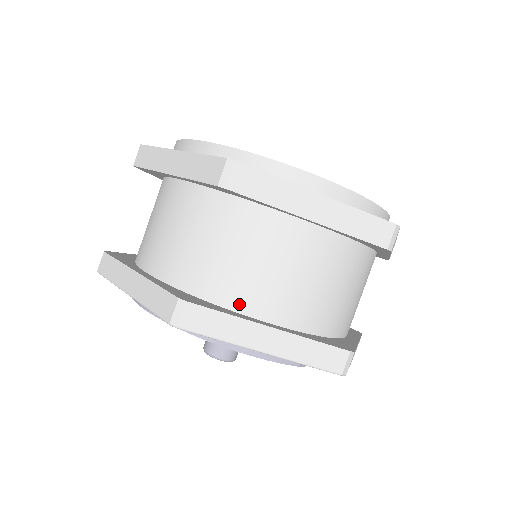
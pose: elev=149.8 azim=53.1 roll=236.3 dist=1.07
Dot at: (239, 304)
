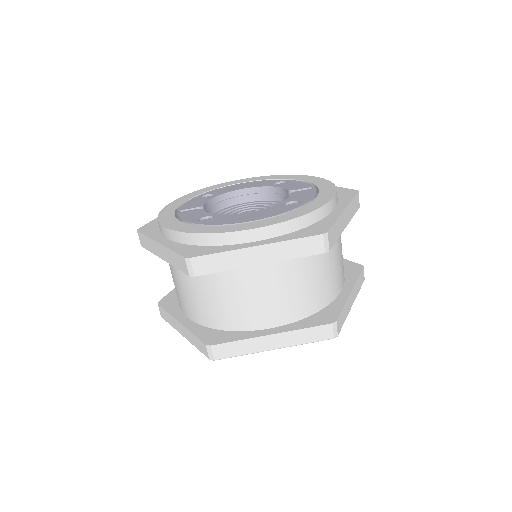
Dot at: (333, 296)
